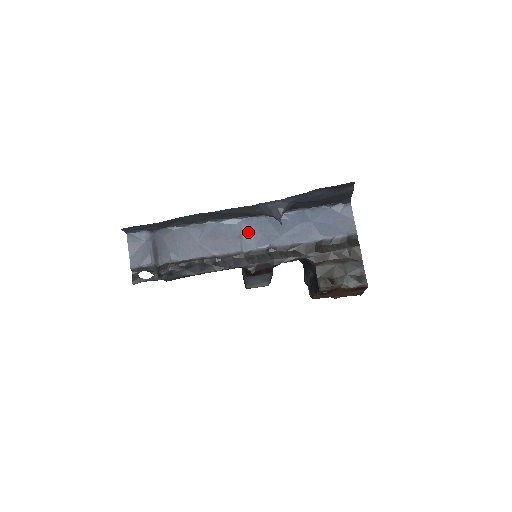
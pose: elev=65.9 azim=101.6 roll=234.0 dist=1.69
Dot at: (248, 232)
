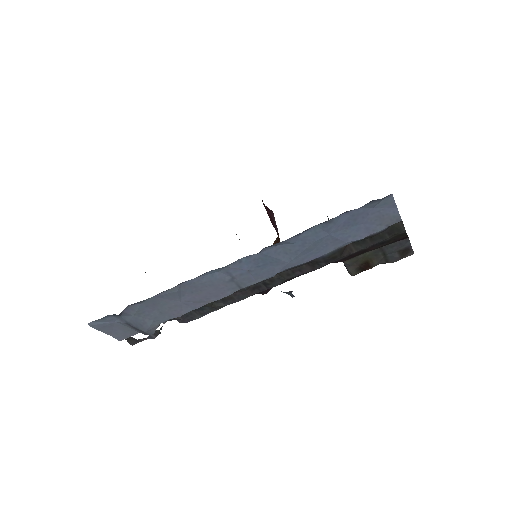
Dot at: (241, 274)
